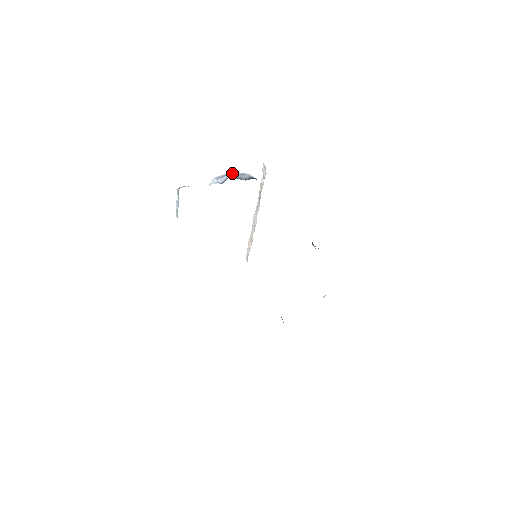
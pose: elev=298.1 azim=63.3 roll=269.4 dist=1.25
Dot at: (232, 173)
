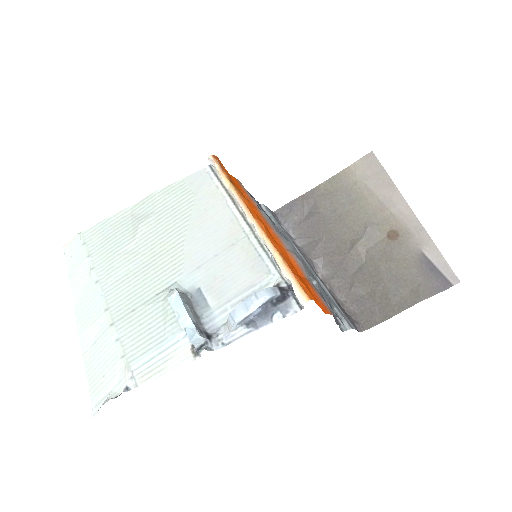
Dot at: (256, 309)
